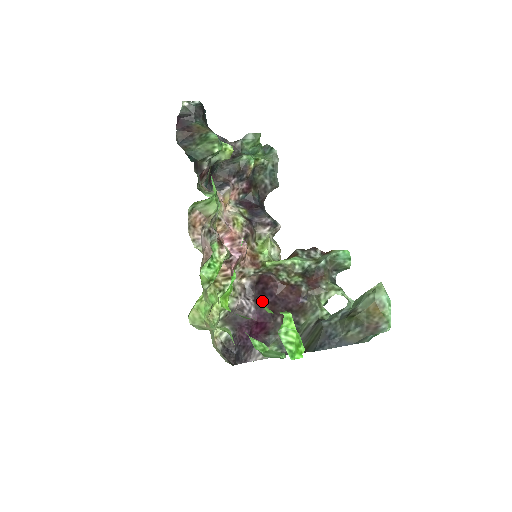
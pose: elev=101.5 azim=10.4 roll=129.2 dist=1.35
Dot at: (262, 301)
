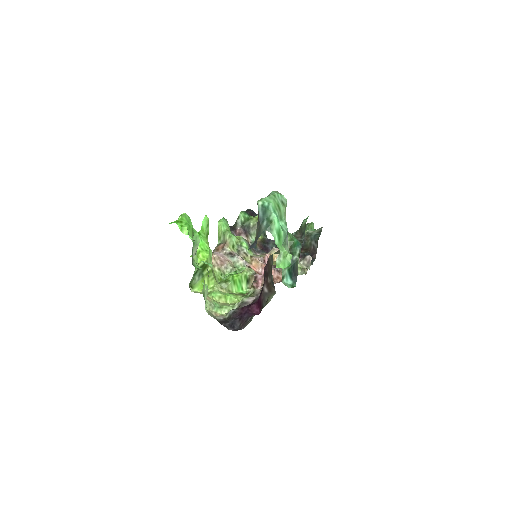
Dot at: (262, 287)
